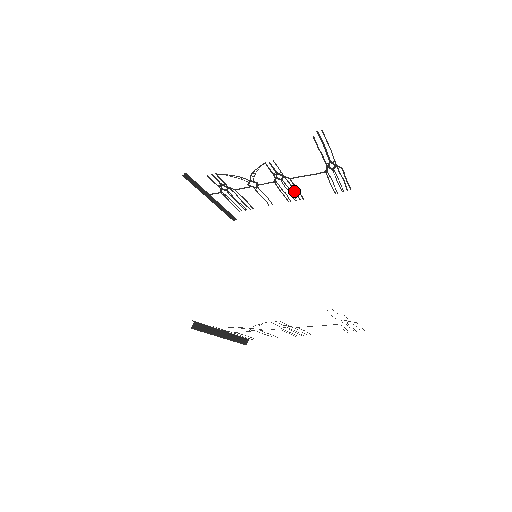
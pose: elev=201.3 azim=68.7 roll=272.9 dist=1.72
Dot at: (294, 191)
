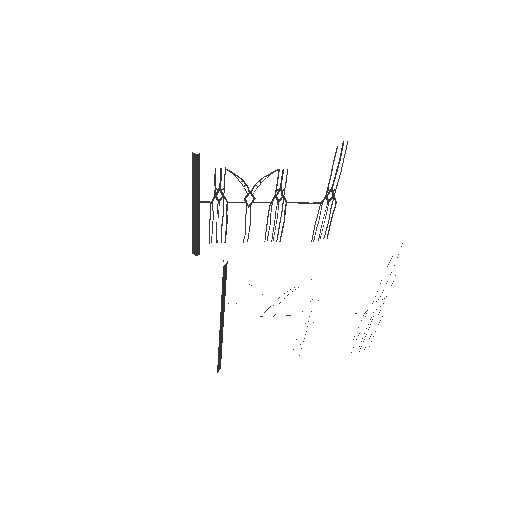
Dot at: (279, 224)
